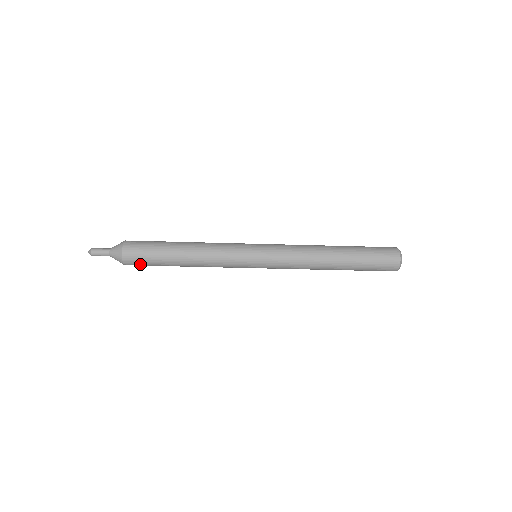
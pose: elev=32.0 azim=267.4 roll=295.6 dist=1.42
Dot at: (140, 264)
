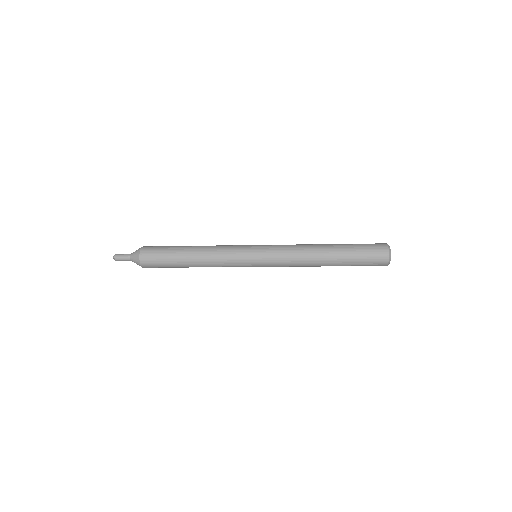
Dot at: (156, 267)
